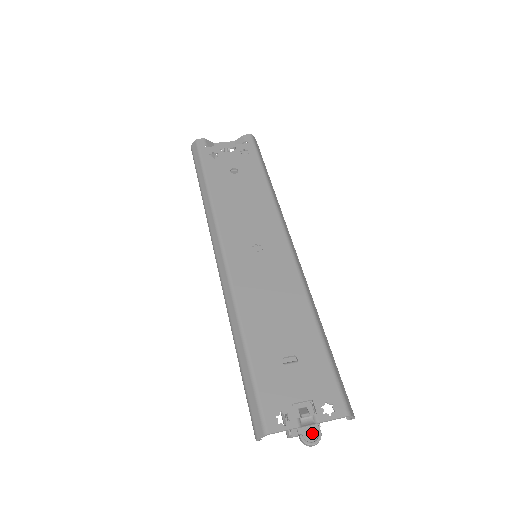
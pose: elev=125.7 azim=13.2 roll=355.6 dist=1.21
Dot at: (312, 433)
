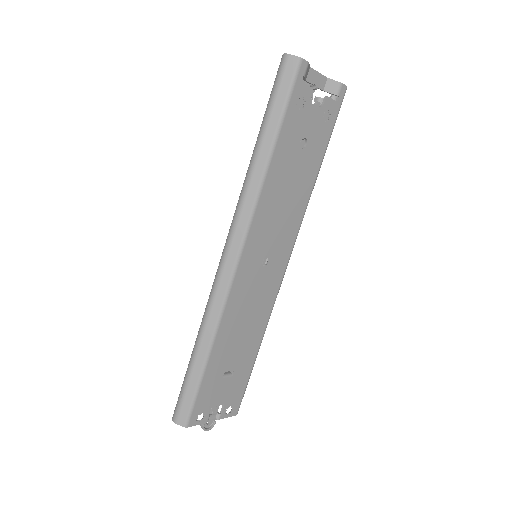
Dot at: occluded
